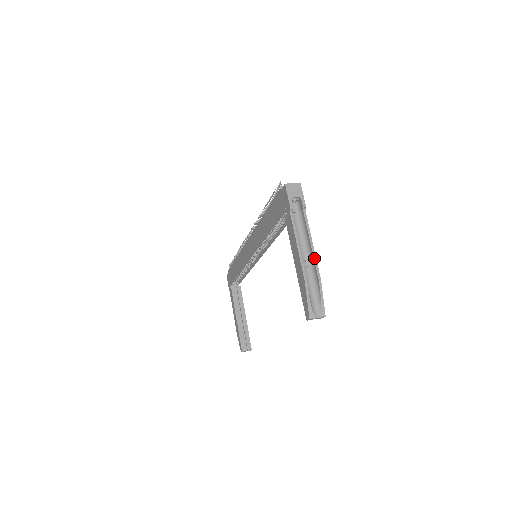
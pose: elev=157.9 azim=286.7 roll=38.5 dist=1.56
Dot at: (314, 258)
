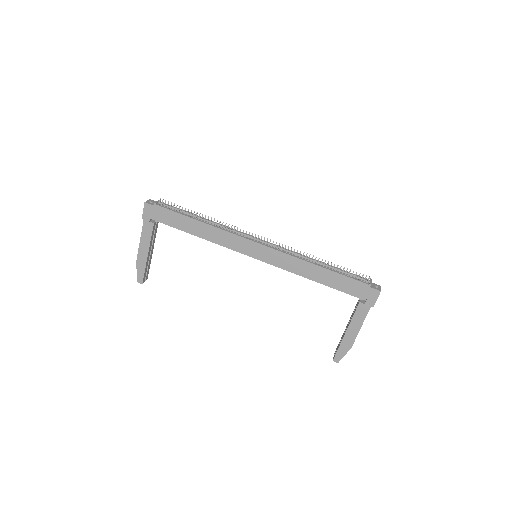
Dot at: occluded
